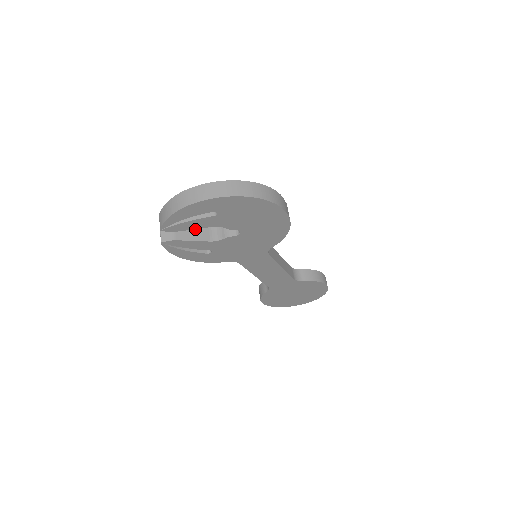
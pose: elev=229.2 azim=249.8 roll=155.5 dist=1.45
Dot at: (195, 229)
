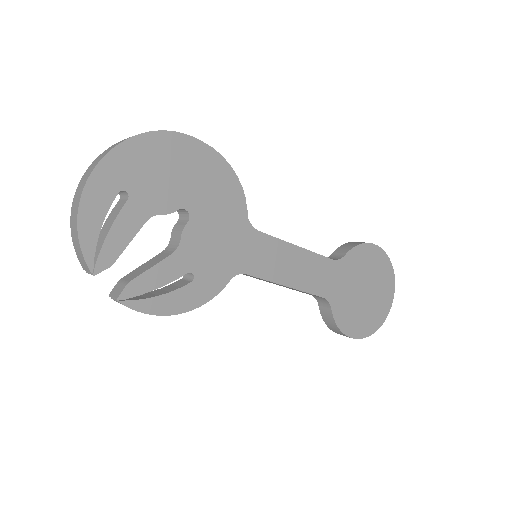
Dot at: (147, 263)
